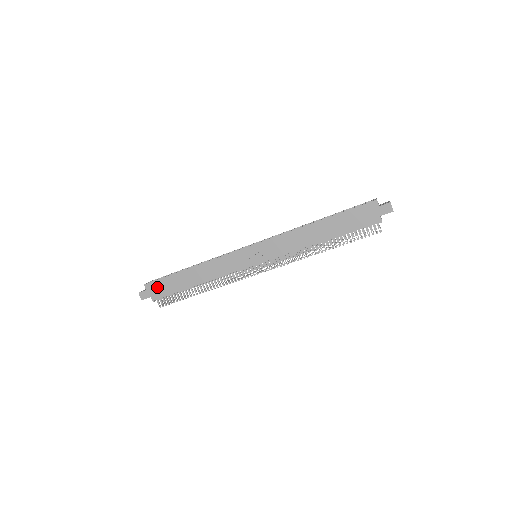
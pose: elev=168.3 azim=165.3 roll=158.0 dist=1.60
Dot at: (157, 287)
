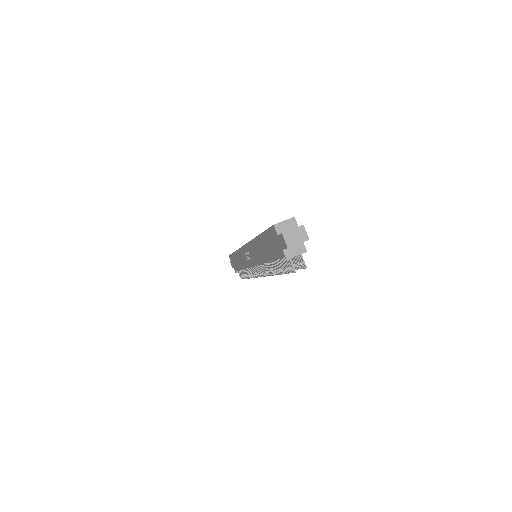
Dot at: (232, 261)
